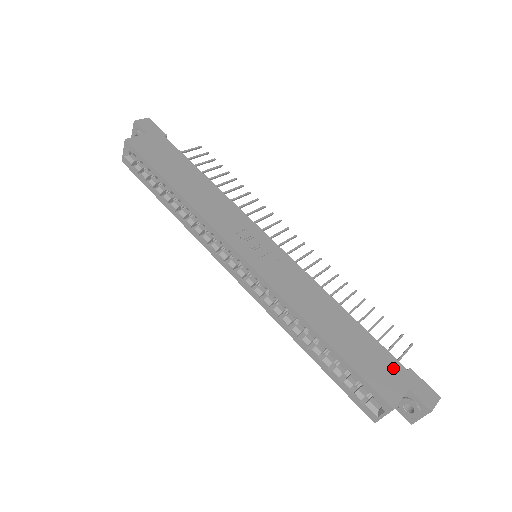
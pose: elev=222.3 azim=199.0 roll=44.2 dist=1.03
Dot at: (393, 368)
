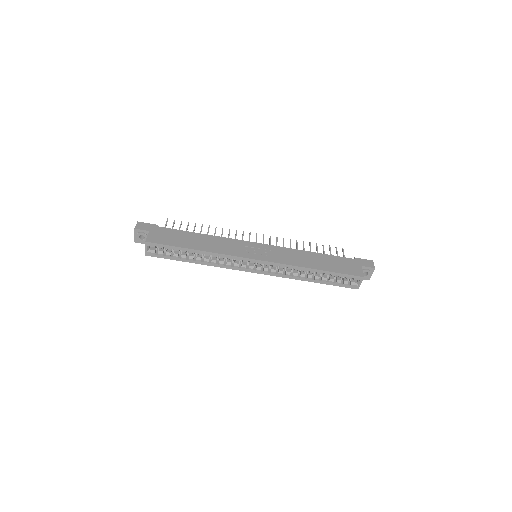
Dot at: (350, 262)
